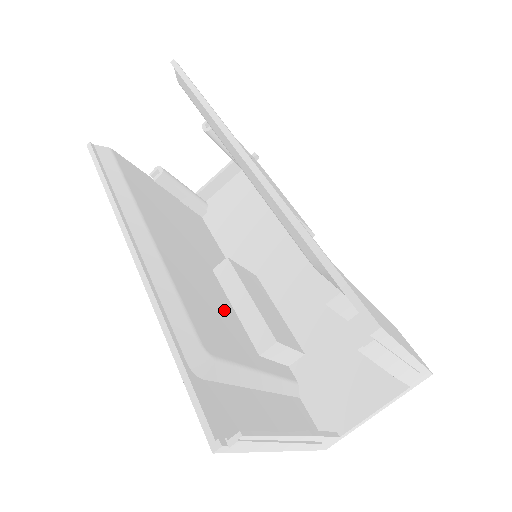
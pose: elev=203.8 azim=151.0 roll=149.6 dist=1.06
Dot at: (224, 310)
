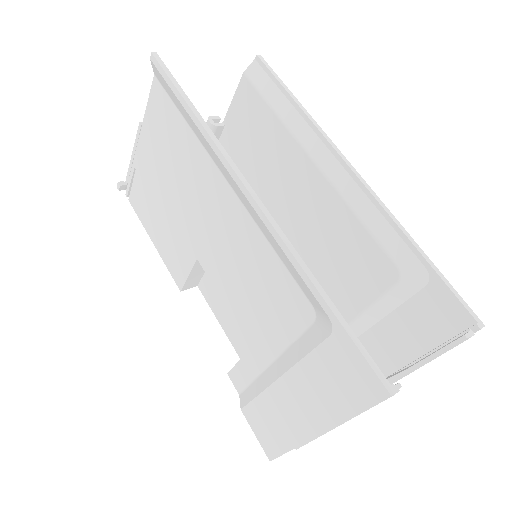
Dot at: occluded
